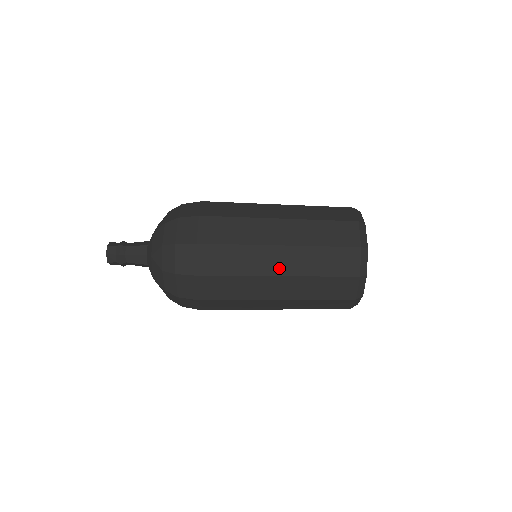
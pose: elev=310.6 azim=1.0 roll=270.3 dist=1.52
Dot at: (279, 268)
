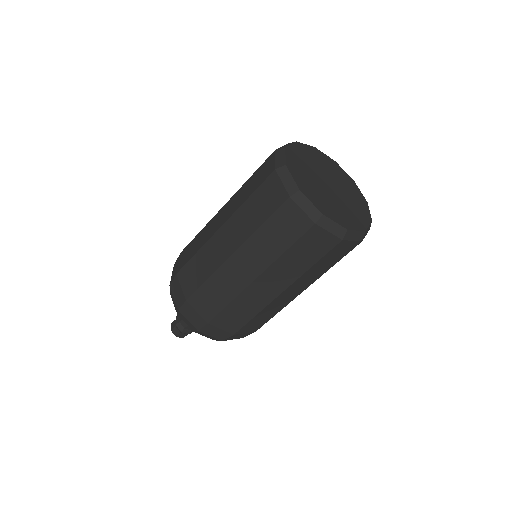
Dot at: (298, 292)
